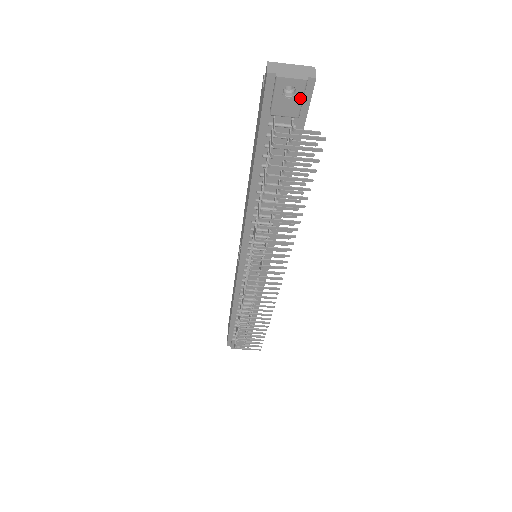
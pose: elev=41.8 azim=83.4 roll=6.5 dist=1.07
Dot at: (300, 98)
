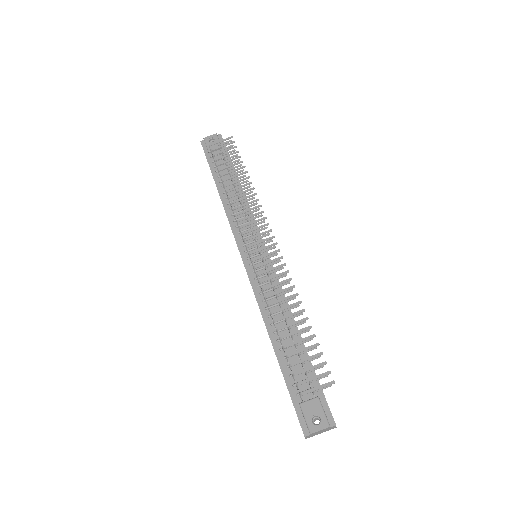
Dot at: (217, 140)
